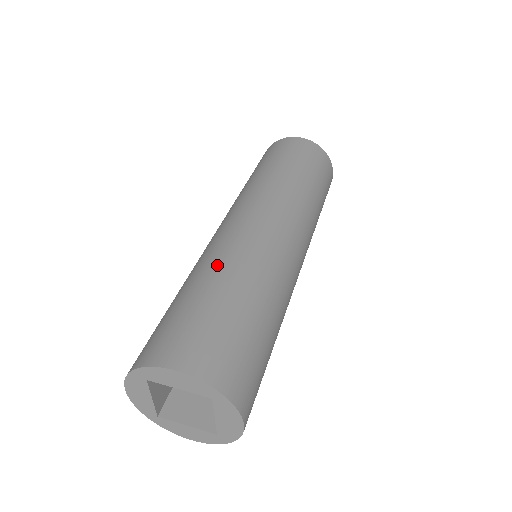
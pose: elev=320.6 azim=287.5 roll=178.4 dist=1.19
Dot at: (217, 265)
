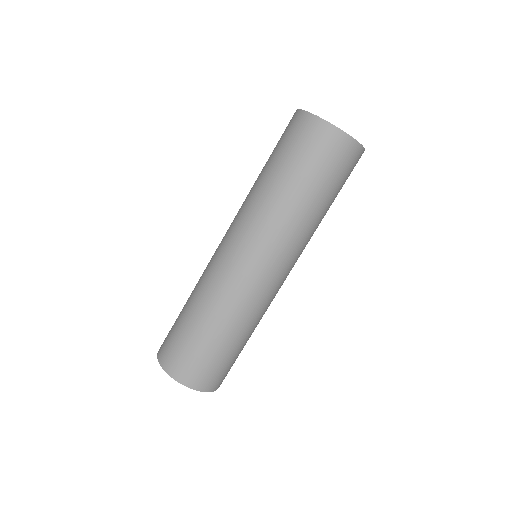
Dot at: (211, 306)
